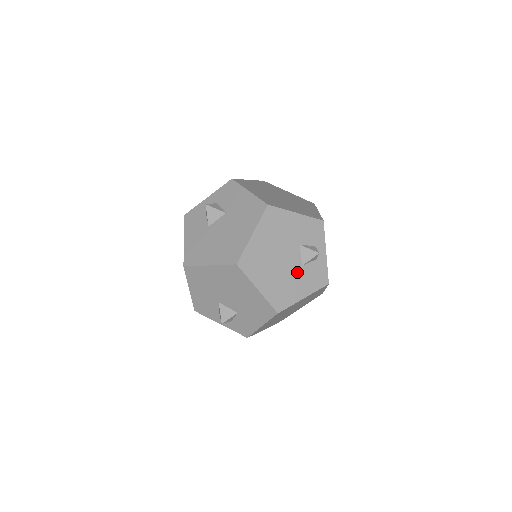
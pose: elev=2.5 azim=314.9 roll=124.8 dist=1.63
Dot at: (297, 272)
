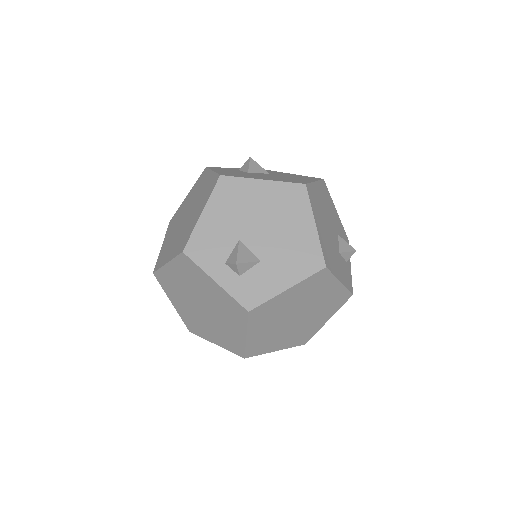
Dot at: (337, 253)
